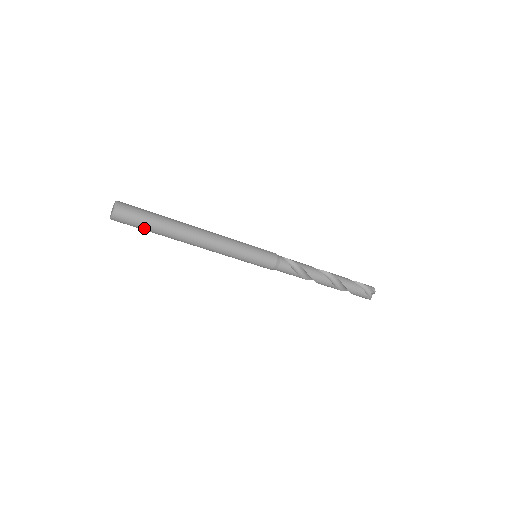
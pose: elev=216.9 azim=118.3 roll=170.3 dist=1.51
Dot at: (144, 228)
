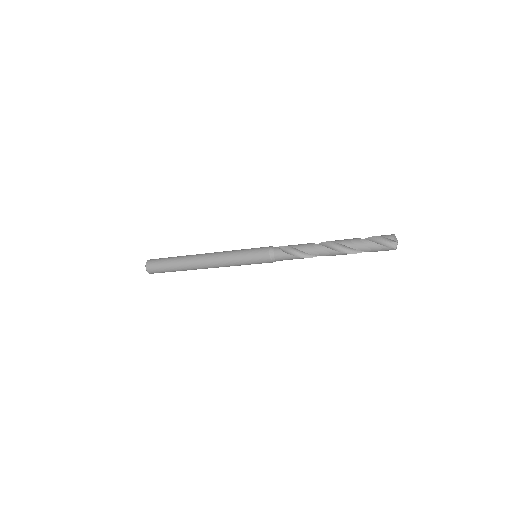
Dot at: (168, 271)
